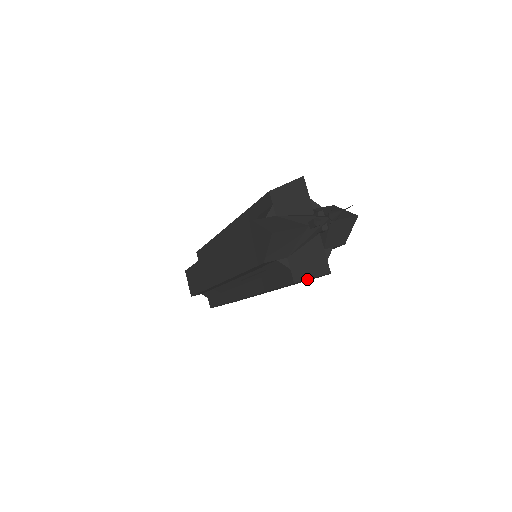
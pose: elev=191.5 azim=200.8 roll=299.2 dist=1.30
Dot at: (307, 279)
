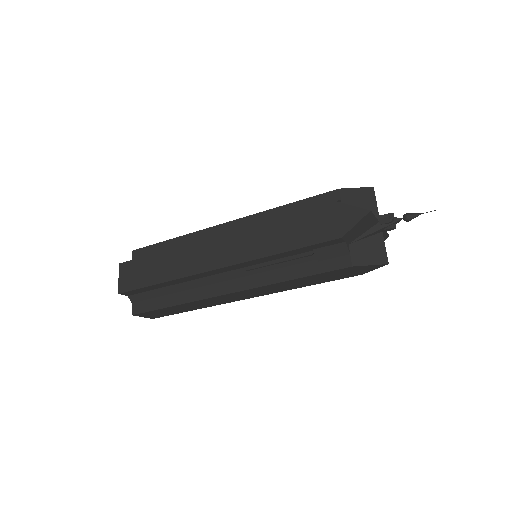
Dot at: (366, 265)
